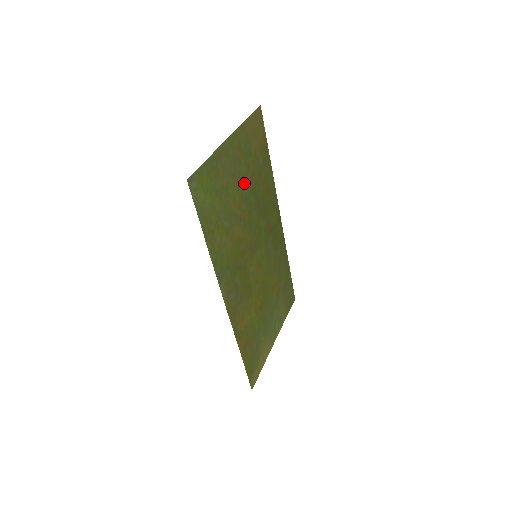
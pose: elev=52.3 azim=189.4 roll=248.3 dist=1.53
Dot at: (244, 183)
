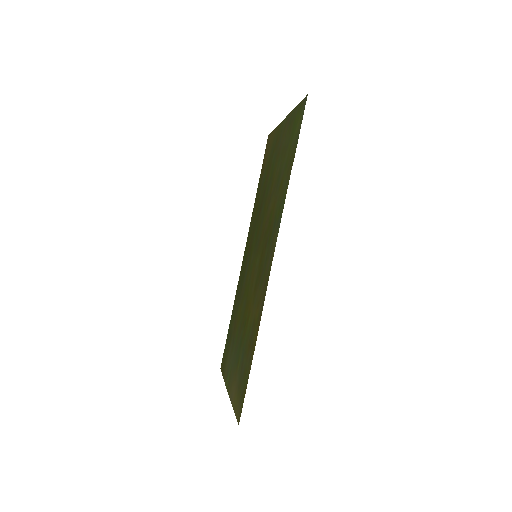
Dot at: (271, 173)
